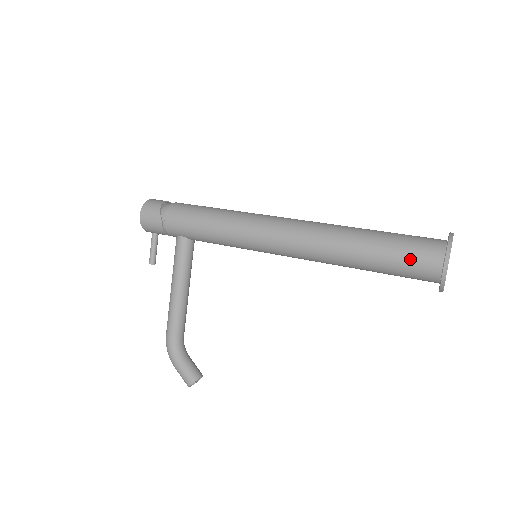
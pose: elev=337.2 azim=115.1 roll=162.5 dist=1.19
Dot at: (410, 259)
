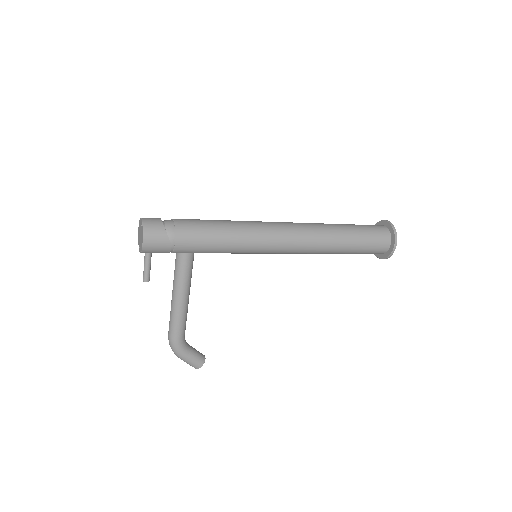
Dot at: (373, 246)
